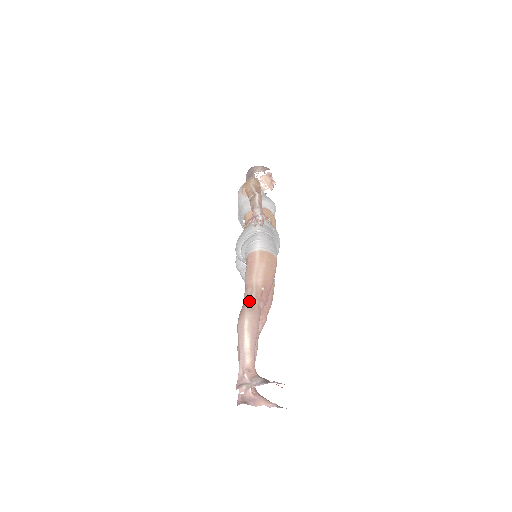
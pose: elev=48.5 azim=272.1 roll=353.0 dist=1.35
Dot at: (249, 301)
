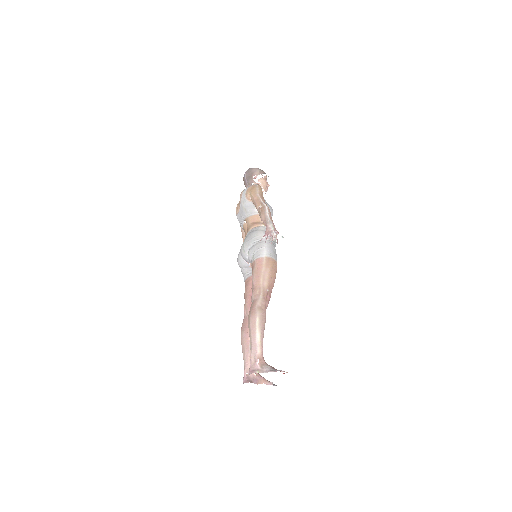
Dot at: (258, 301)
